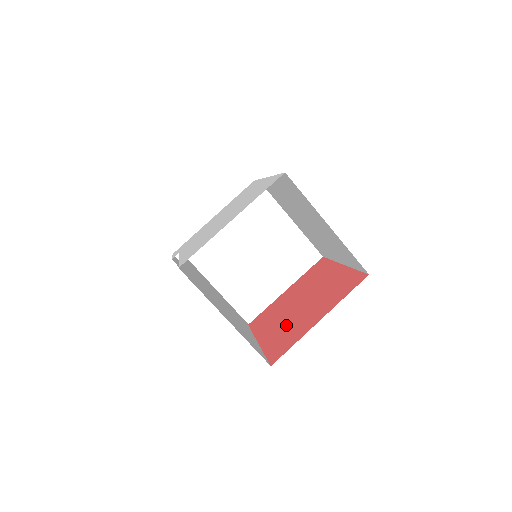
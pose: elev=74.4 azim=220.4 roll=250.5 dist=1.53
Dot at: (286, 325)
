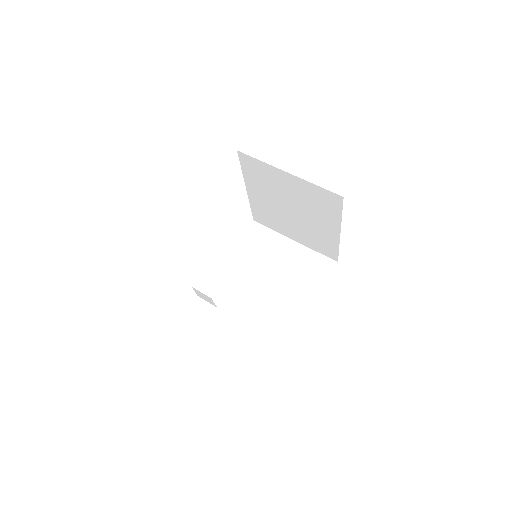
Dot at: occluded
